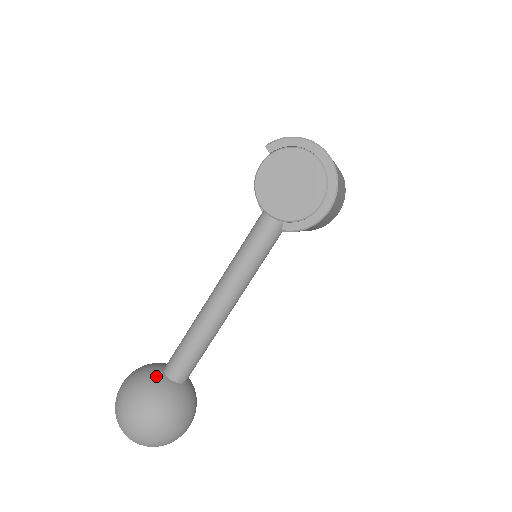
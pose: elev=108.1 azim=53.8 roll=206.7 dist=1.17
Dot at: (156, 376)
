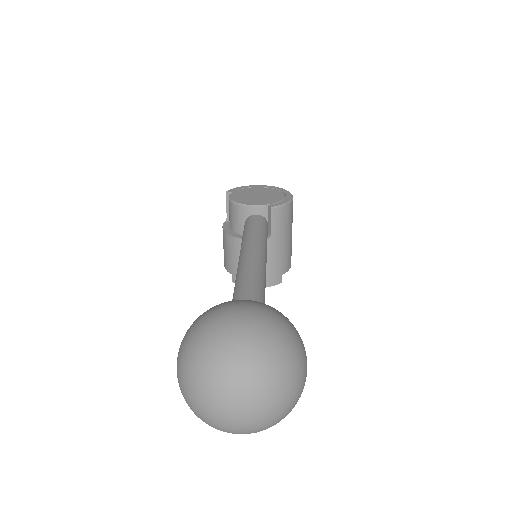
Dot at: occluded
